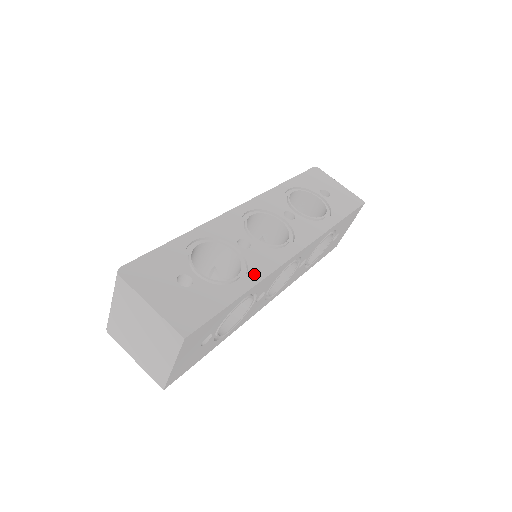
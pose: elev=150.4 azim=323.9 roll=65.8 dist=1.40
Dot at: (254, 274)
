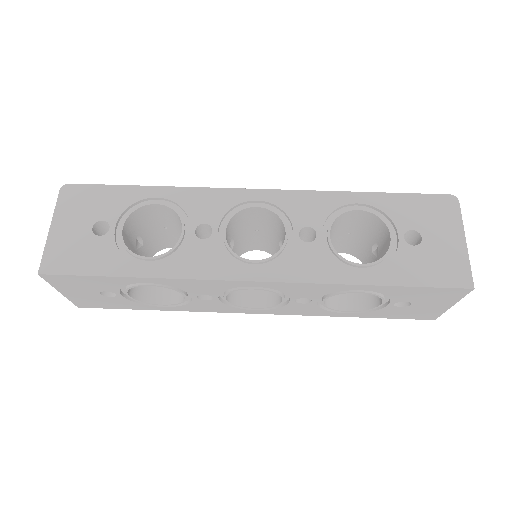
Dot at: (170, 267)
